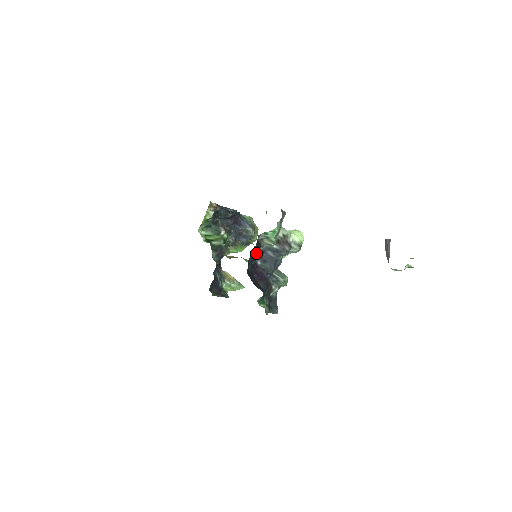
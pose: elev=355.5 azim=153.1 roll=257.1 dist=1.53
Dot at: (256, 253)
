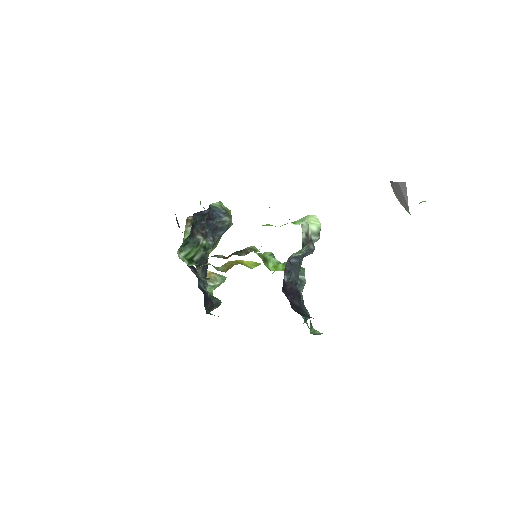
Dot at: (290, 276)
